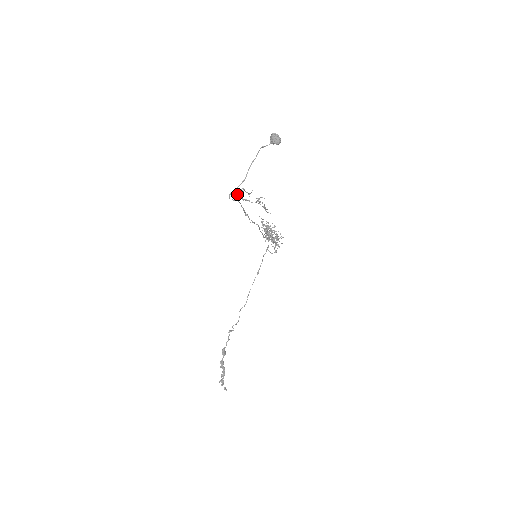
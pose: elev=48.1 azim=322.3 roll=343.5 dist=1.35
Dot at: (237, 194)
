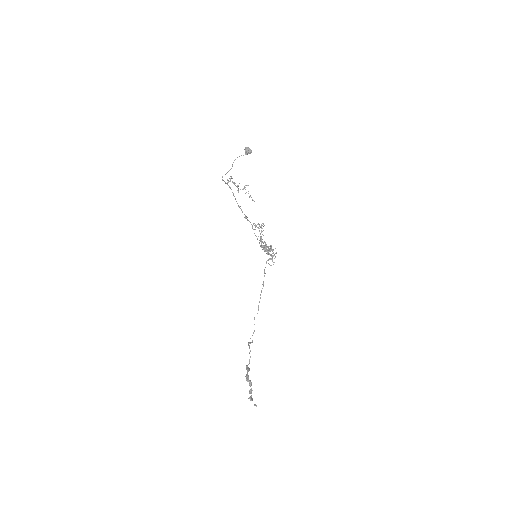
Dot at: (228, 181)
